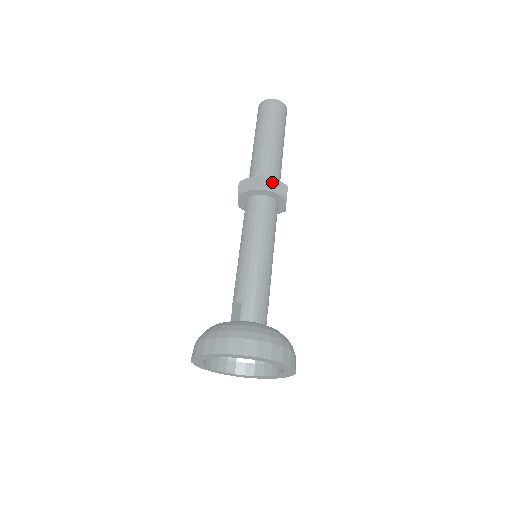
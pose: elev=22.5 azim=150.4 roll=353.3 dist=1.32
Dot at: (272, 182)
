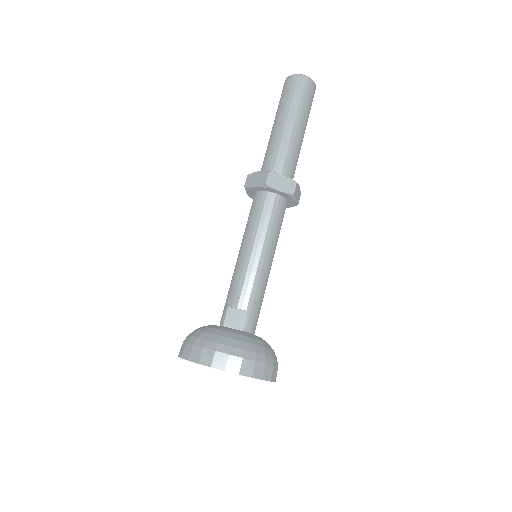
Dot at: (298, 190)
